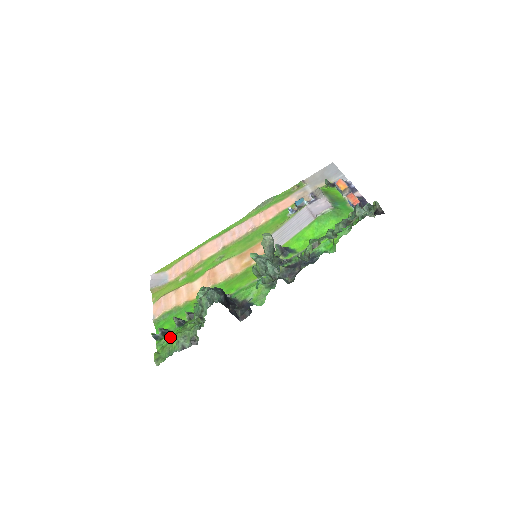
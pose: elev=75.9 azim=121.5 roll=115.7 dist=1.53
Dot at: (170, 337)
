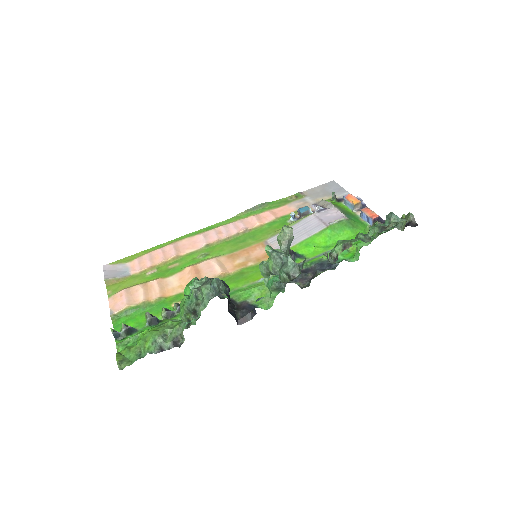
Dot at: (139, 336)
